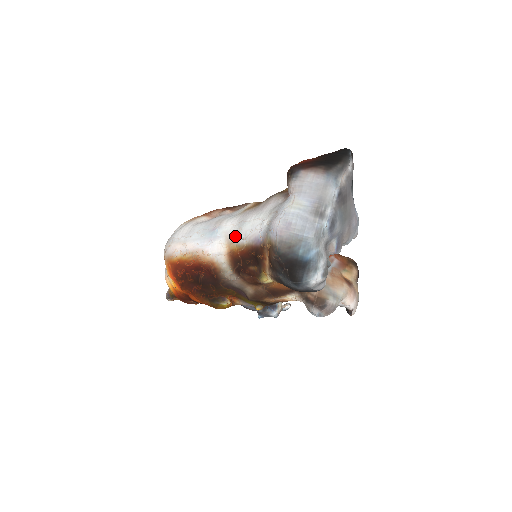
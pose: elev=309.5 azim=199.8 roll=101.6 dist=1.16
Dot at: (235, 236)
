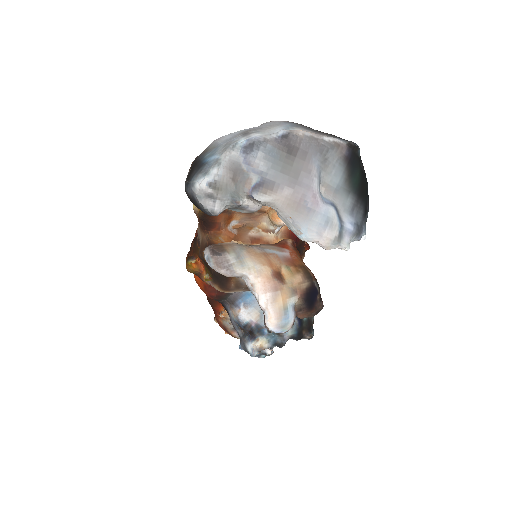
Dot at: occluded
